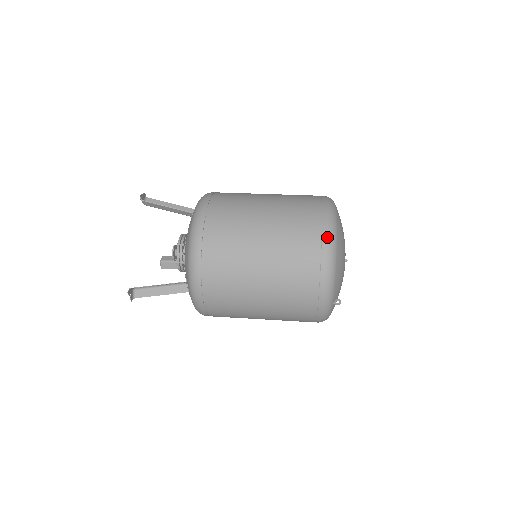
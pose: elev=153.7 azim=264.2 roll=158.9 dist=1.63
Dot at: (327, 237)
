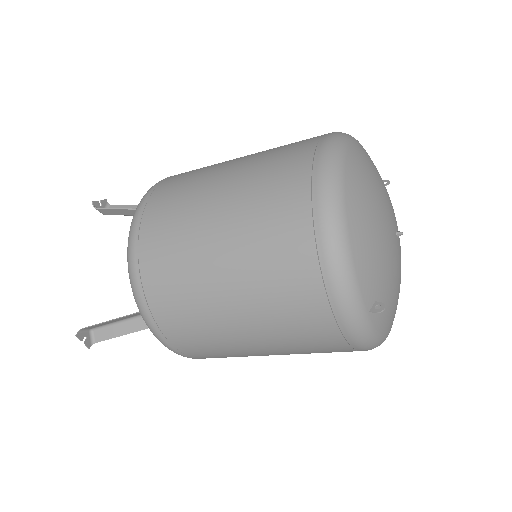
Dot at: (321, 188)
